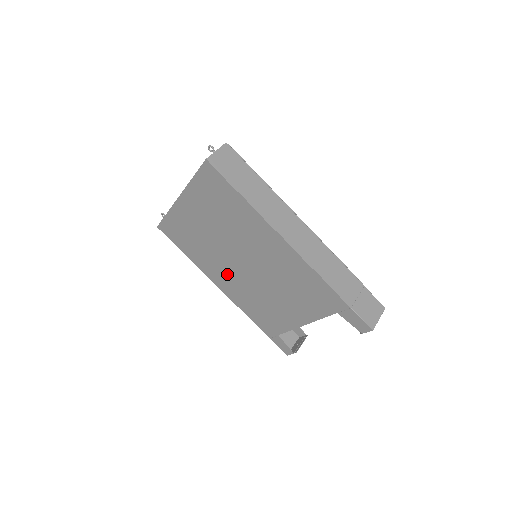
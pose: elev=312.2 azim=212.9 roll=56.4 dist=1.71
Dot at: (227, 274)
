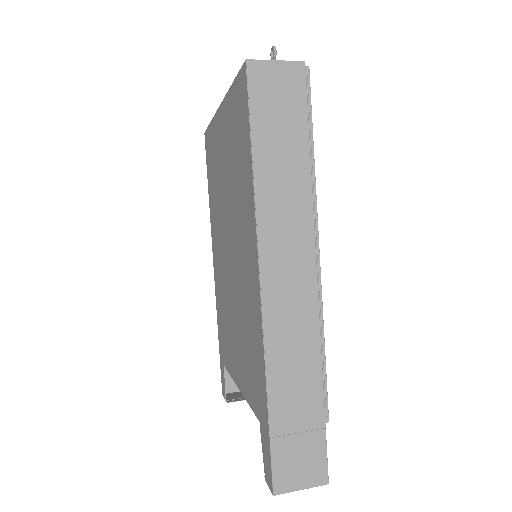
Dot at: (219, 248)
